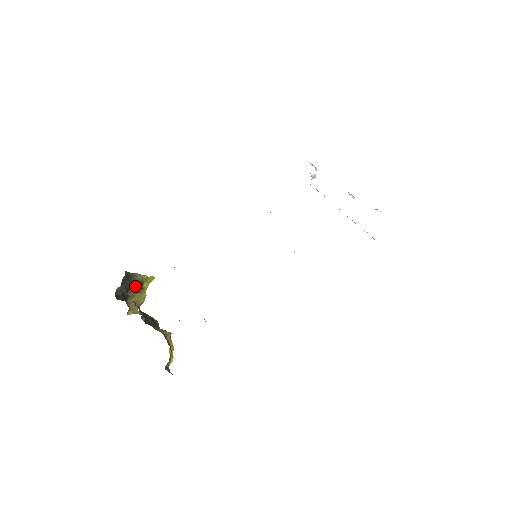
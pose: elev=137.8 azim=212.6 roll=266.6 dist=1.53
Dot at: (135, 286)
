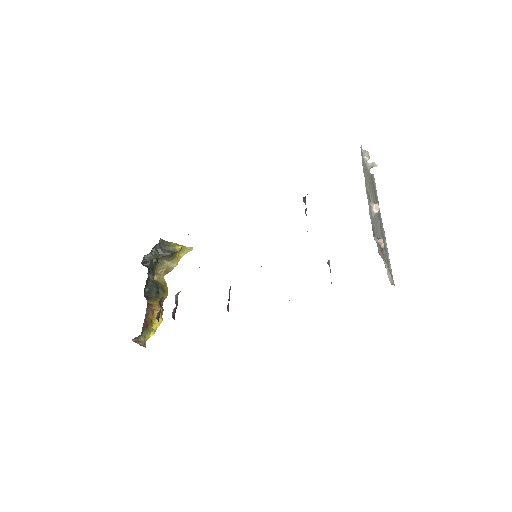
Dot at: (166, 255)
